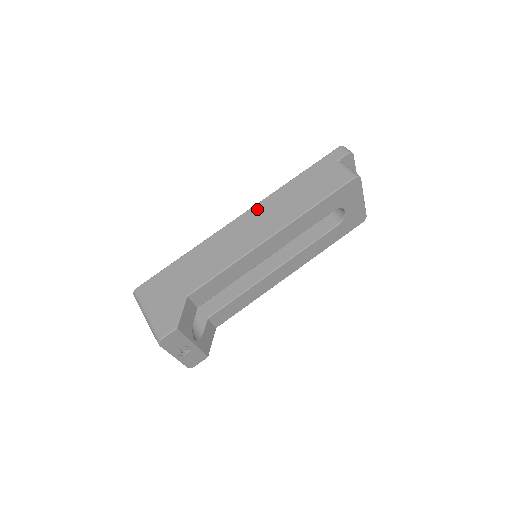
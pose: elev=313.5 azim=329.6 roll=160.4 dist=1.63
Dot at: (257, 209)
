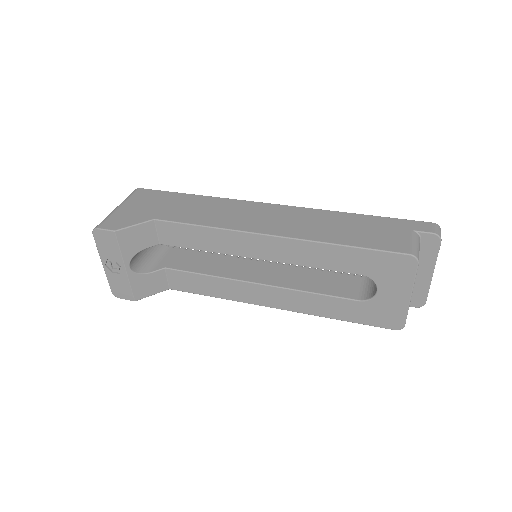
Dot at: (292, 209)
